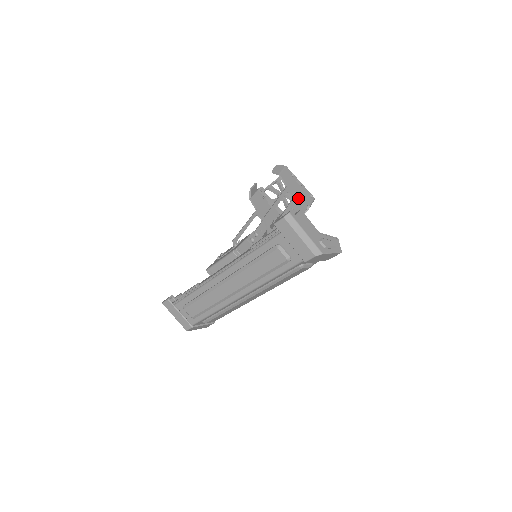
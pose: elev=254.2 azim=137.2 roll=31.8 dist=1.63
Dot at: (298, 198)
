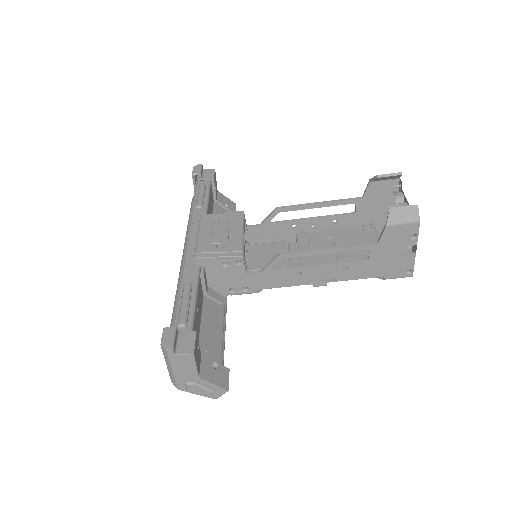
Dot at: (377, 263)
